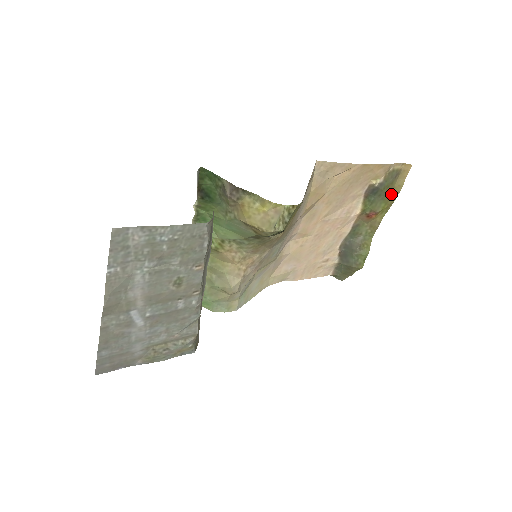
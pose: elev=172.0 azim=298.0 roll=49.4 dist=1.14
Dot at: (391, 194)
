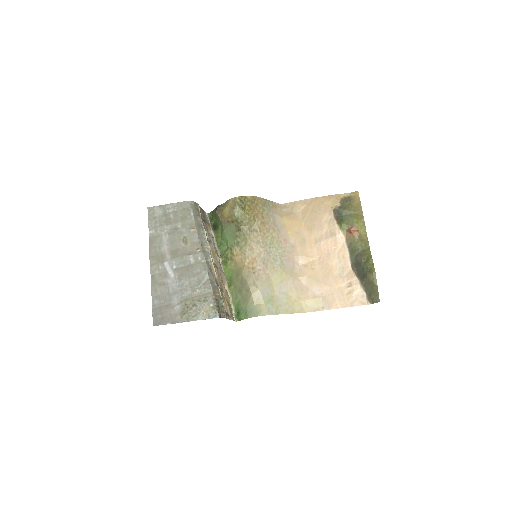
Dot at: (356, 212)
